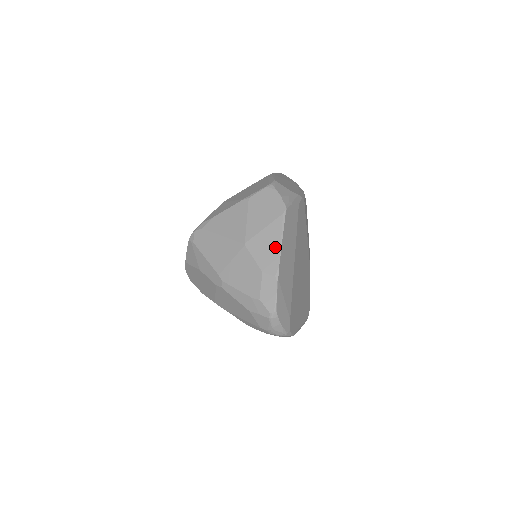
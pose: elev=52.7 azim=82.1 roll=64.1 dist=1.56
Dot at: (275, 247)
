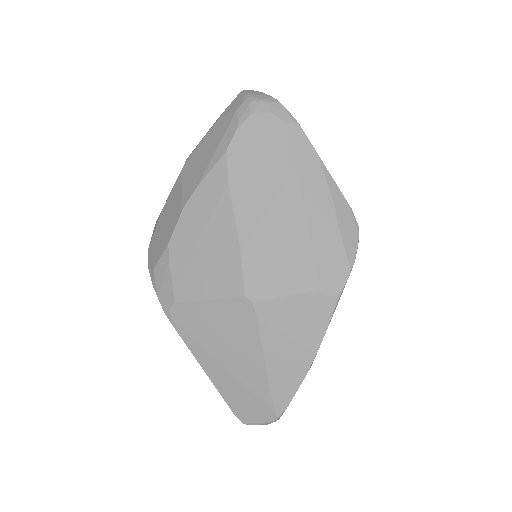
Dot at: occluded
